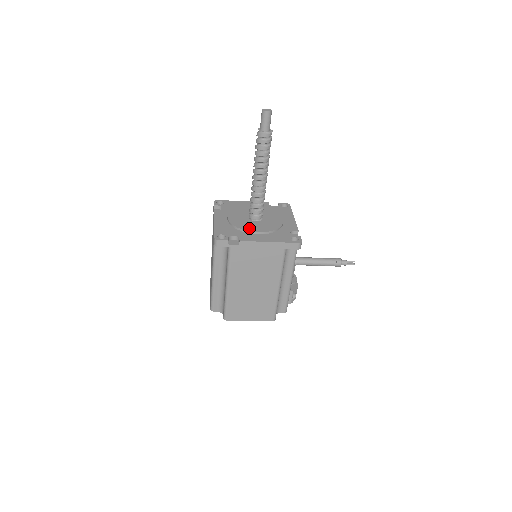
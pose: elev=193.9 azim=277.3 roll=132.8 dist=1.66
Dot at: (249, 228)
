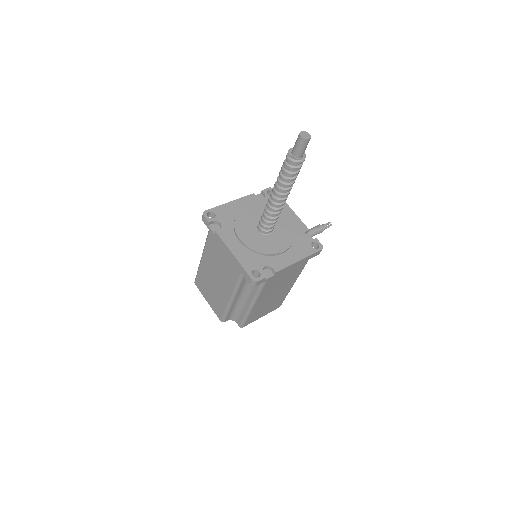
Dot at: (272, 249)
